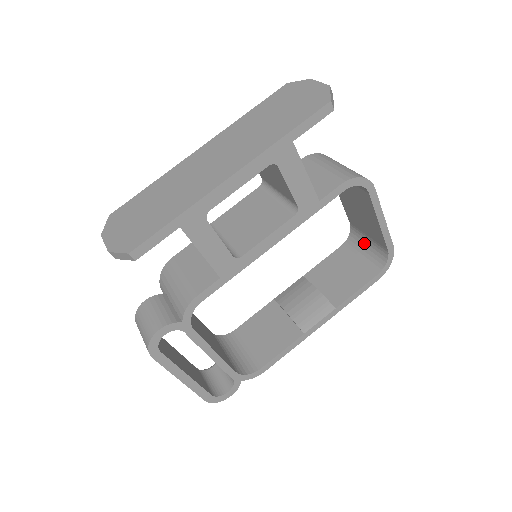
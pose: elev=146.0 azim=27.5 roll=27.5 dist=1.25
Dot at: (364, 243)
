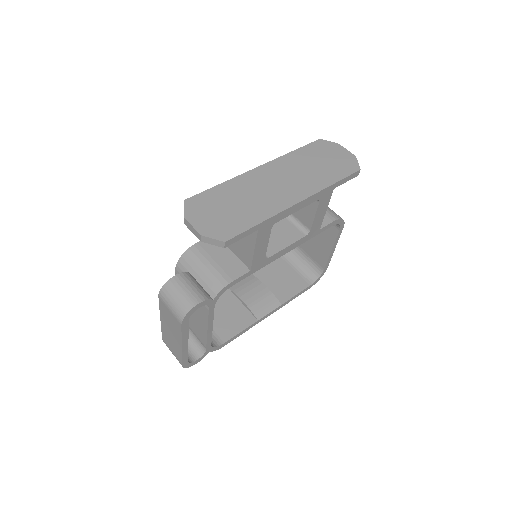
Dot at: (302, 259)
